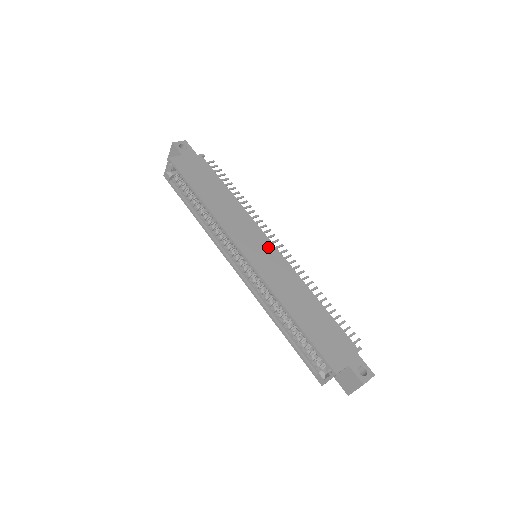
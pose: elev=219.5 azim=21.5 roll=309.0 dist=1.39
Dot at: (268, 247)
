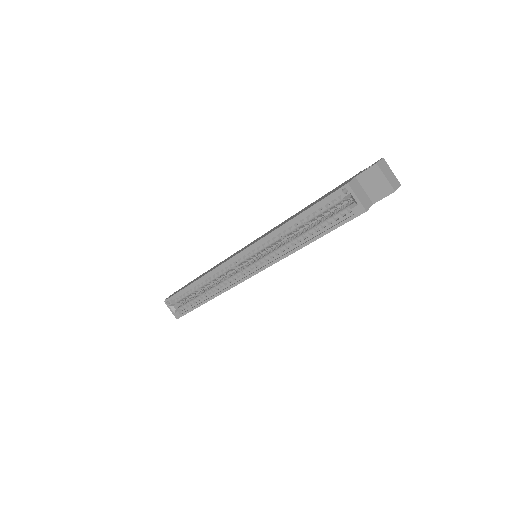
Dot at: occluded
